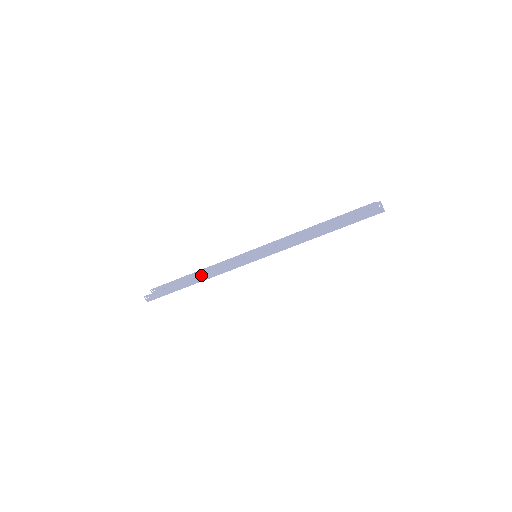
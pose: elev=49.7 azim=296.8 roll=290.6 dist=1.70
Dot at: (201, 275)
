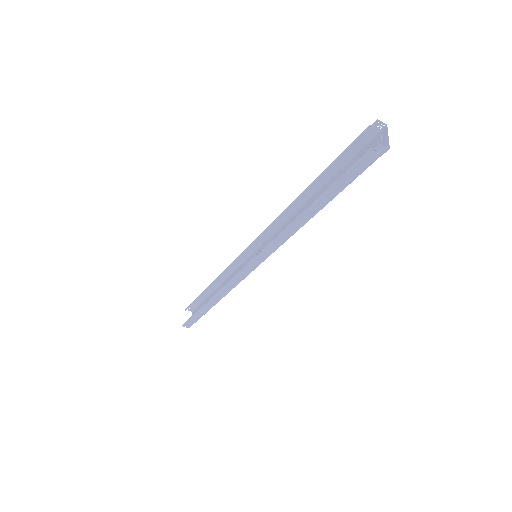
Dot at: (214, 296)
